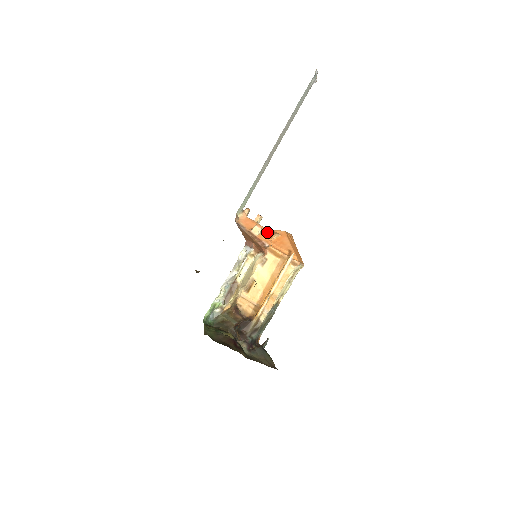
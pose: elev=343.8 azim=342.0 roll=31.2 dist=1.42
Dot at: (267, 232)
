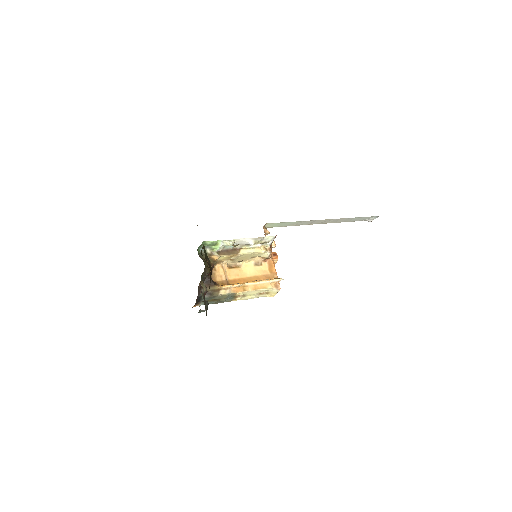
Dot at: (275, 253)
